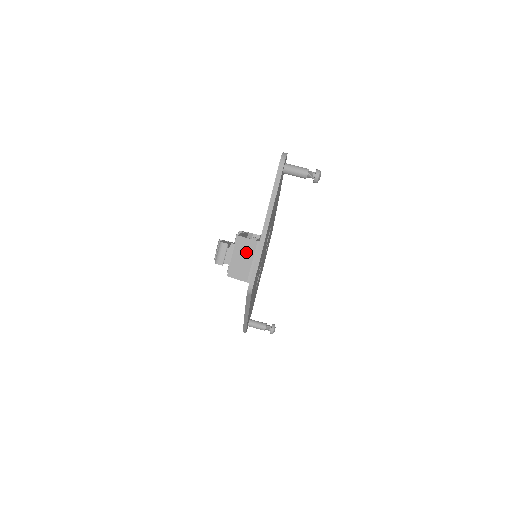
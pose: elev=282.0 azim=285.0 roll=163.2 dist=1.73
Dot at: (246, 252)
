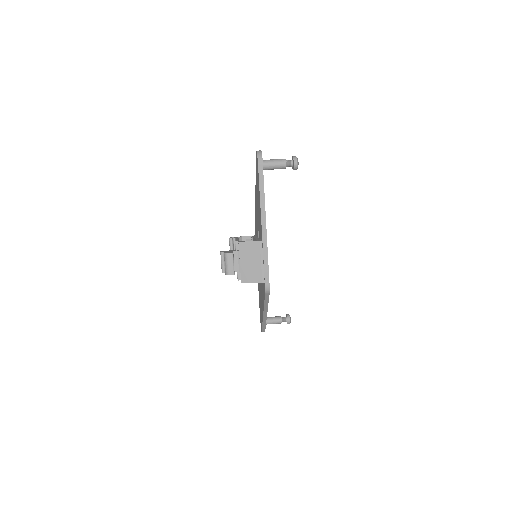
Dot at: (252, 255)
